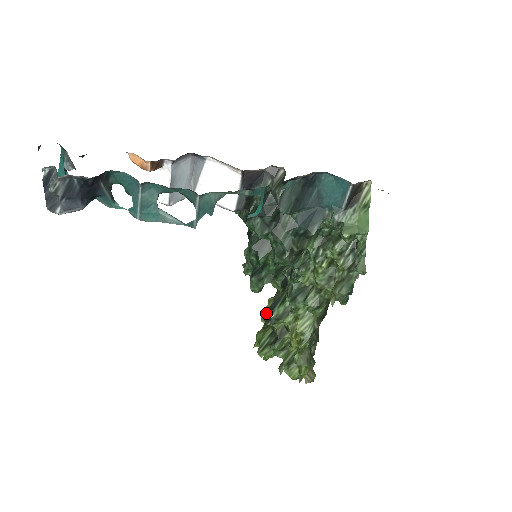
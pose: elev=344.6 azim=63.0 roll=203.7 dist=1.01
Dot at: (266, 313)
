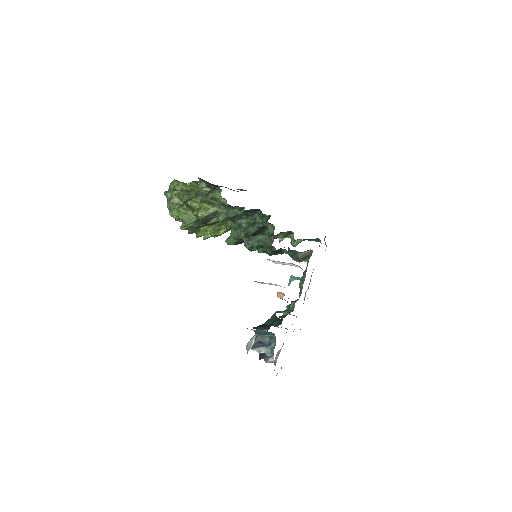
Dot at: (205, 219)
